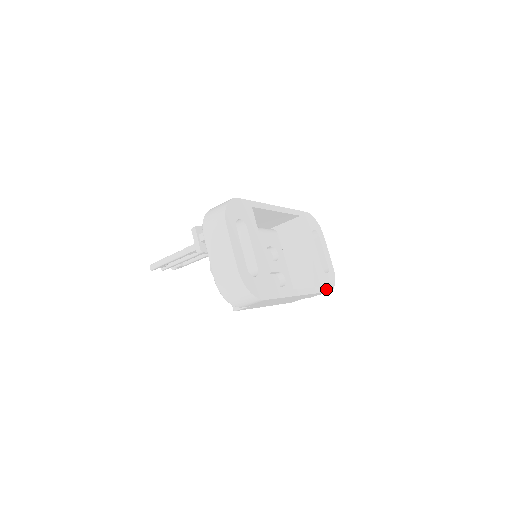
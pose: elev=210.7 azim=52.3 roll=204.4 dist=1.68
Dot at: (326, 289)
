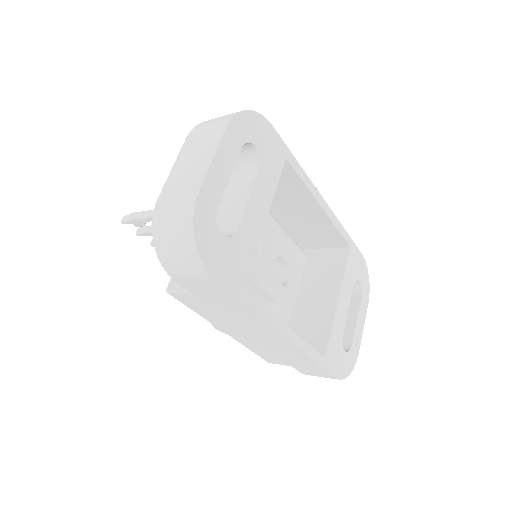
Dot at: (331, 369)
